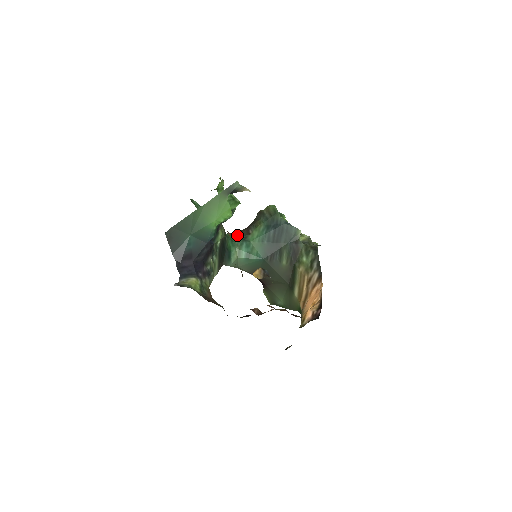
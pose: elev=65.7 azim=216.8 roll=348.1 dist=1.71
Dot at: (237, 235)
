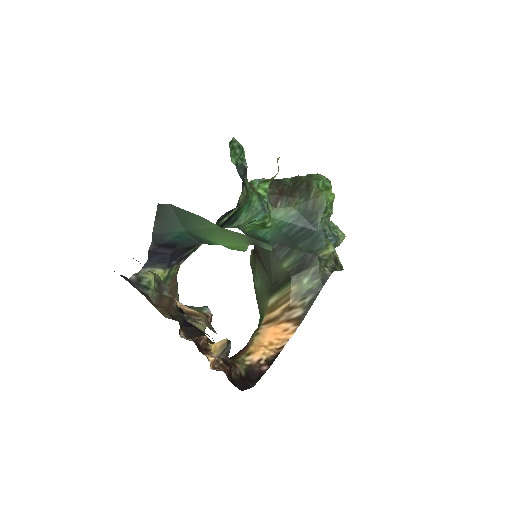
Dot at: (262, 197)
